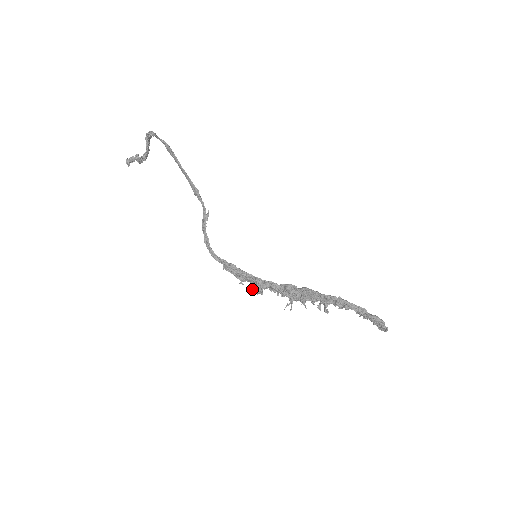
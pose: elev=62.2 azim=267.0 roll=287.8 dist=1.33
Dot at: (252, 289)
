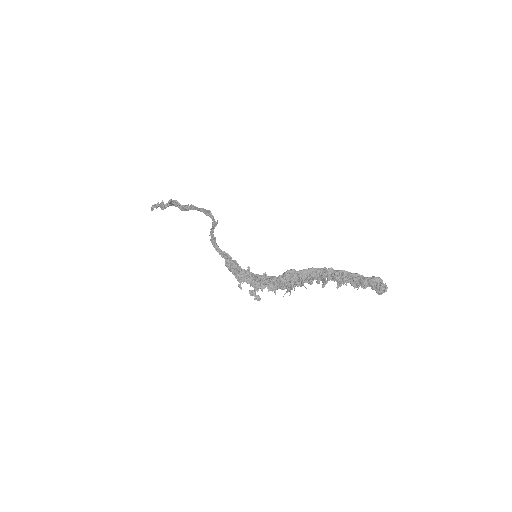
Dot at: occluded
